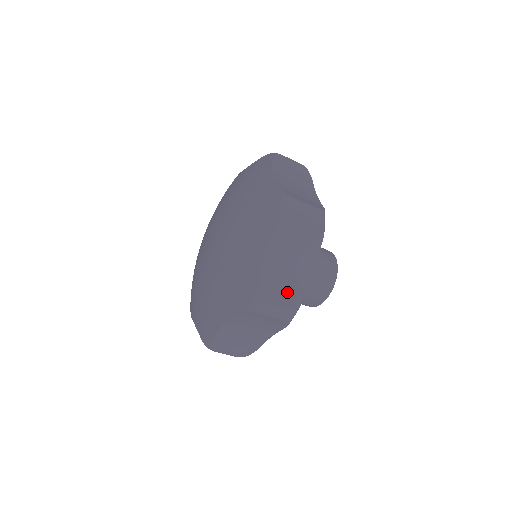
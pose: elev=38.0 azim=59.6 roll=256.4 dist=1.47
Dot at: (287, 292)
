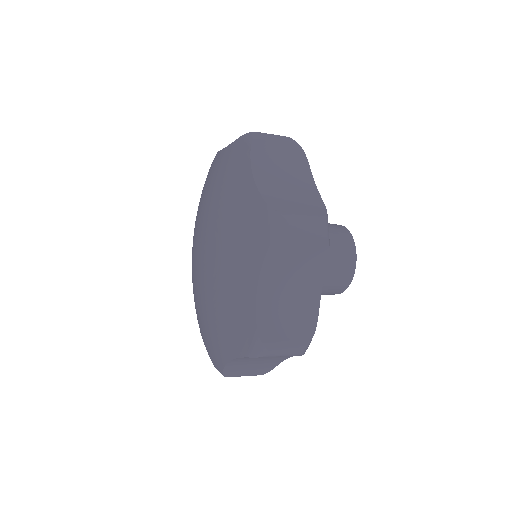
Dot at: (294, 327)
